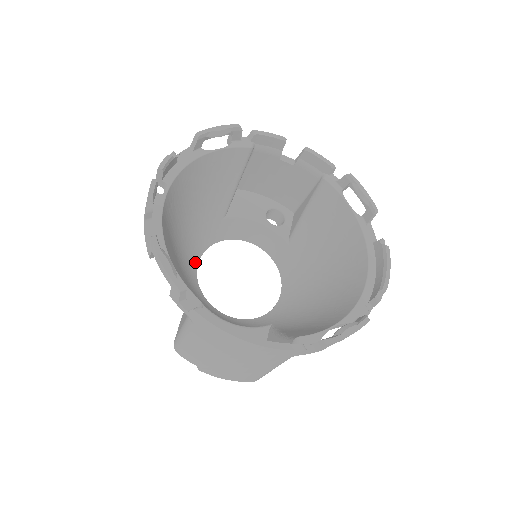
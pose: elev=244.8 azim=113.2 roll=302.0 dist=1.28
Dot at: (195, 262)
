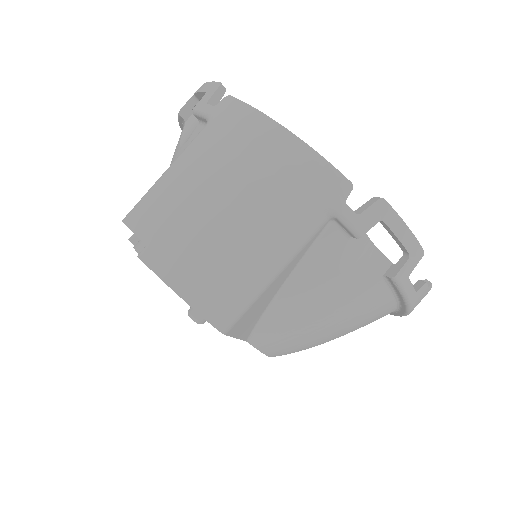
Dot at: occluded
